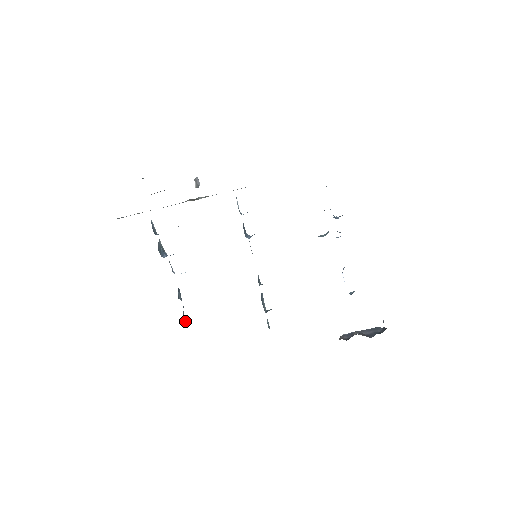
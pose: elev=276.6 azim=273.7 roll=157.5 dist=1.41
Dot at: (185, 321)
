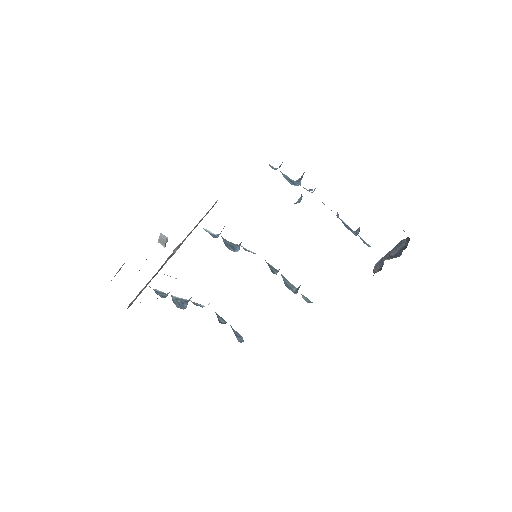
Dot at: (240, 335)
